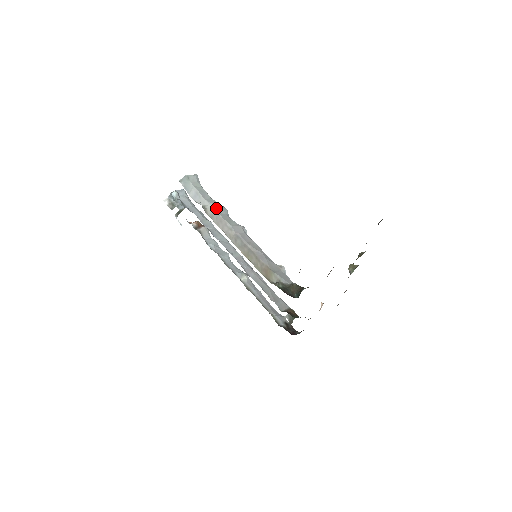
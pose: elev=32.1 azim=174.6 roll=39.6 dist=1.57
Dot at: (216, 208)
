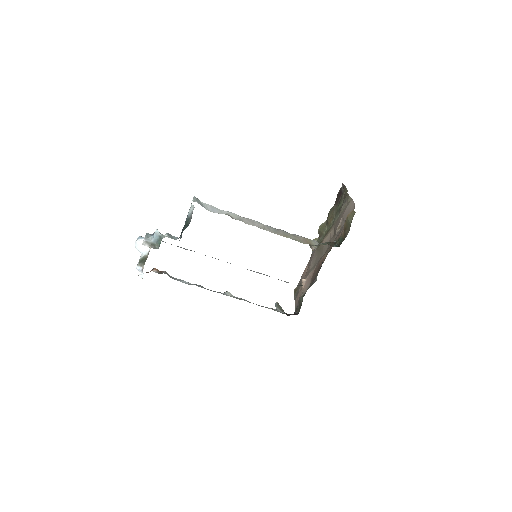
Dot at: (235, 214)
